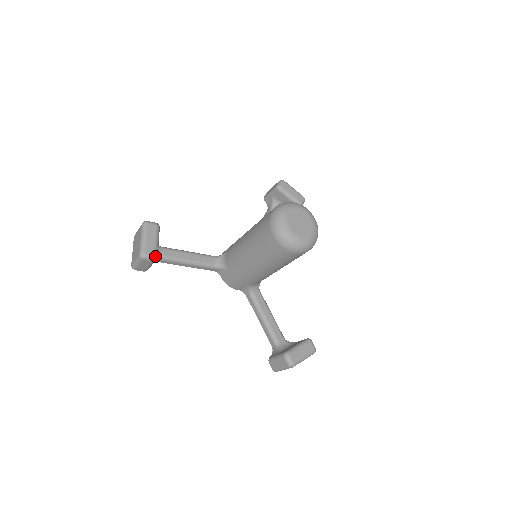
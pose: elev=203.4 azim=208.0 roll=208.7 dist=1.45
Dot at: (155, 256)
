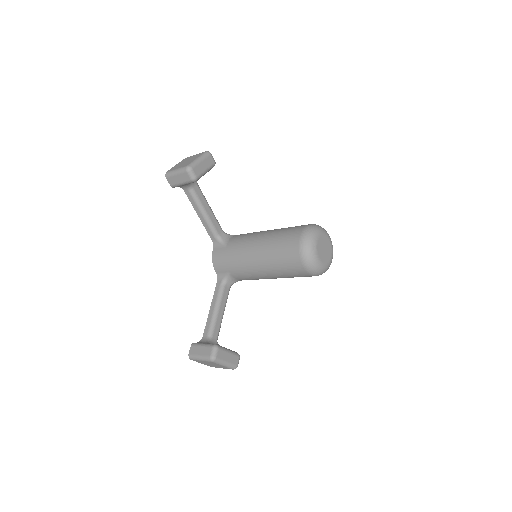
Dot at: (196, 178)
